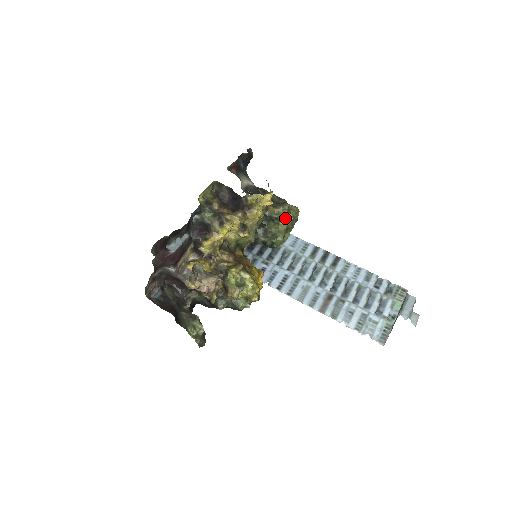
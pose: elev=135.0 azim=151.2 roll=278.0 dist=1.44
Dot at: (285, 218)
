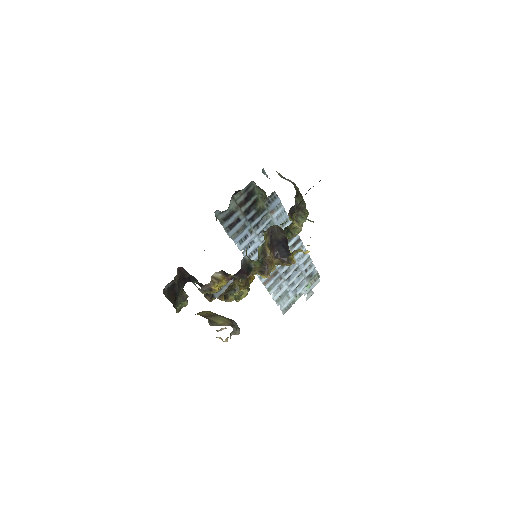
Dot at: (297, 234)
